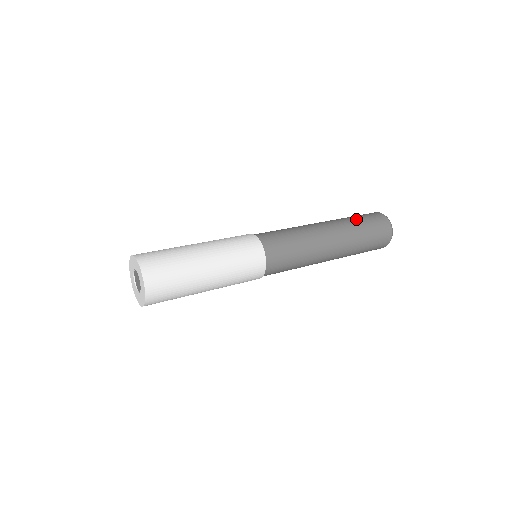
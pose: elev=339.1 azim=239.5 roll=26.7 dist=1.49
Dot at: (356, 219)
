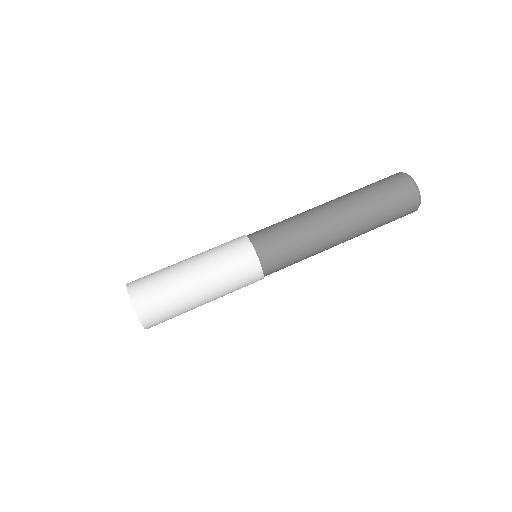
Dot at: (370, 190)
